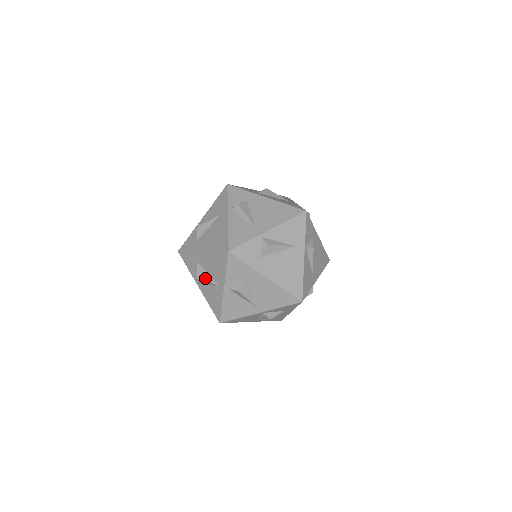
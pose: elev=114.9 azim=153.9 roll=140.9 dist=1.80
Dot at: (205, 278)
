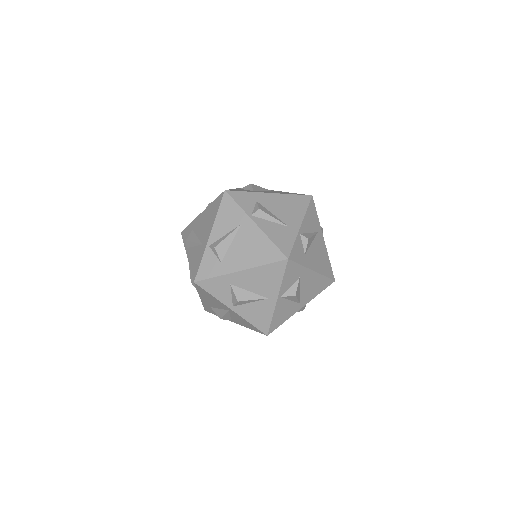
Dot at: (222, 314)
